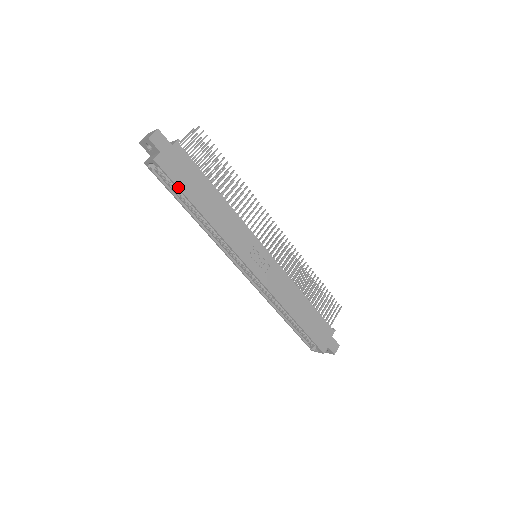
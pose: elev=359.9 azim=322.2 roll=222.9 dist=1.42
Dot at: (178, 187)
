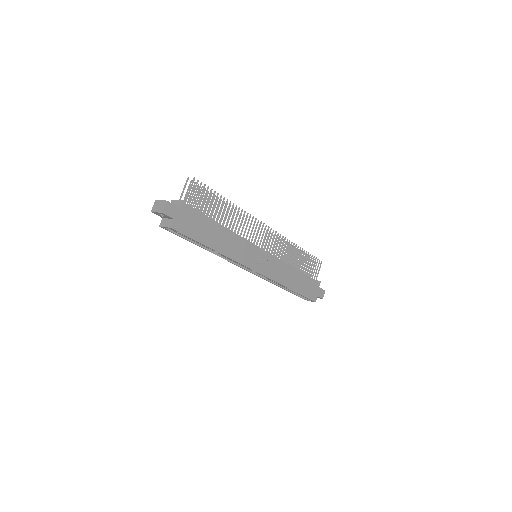
Dot at: (193, 239)
